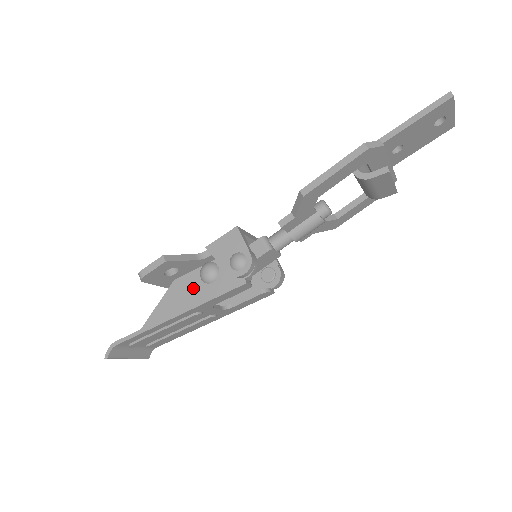
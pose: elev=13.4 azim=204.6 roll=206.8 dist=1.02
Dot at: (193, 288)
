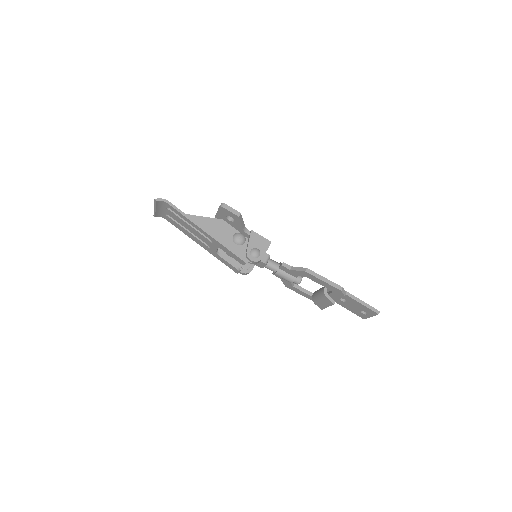
Dot at: (226, 234)
